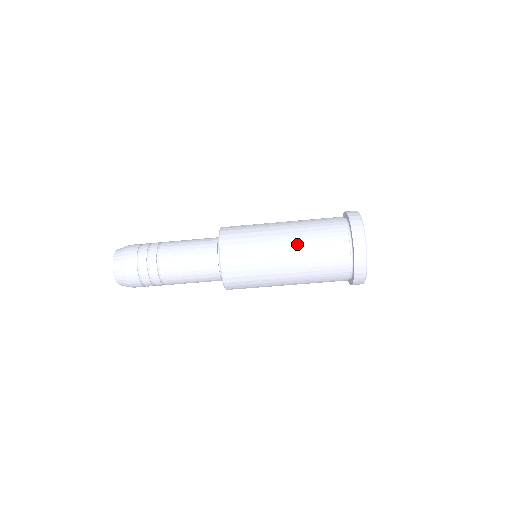
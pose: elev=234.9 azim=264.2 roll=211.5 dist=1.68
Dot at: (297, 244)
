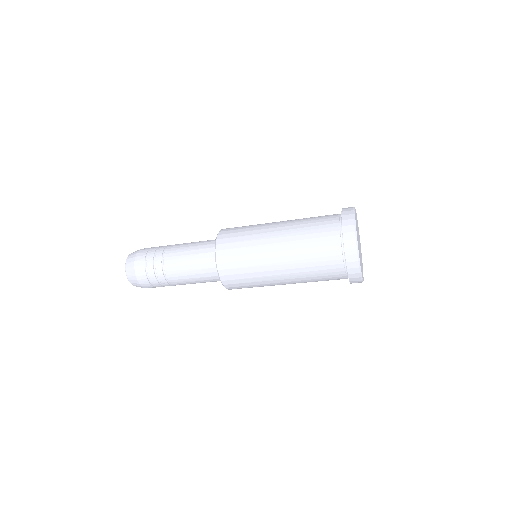
Dot at: (288, 240)
